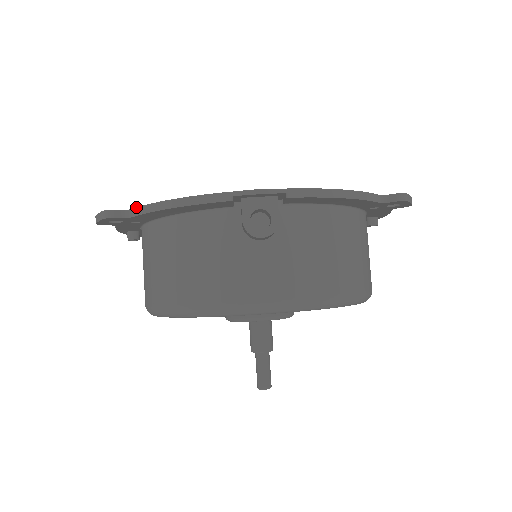
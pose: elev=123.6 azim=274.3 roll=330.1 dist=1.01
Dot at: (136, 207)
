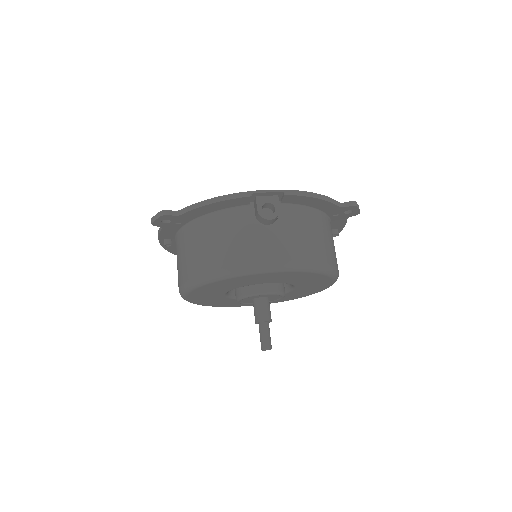
Dot at: (184, 208)
